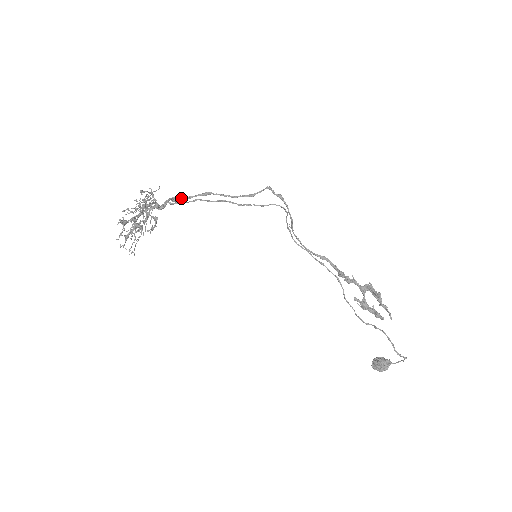
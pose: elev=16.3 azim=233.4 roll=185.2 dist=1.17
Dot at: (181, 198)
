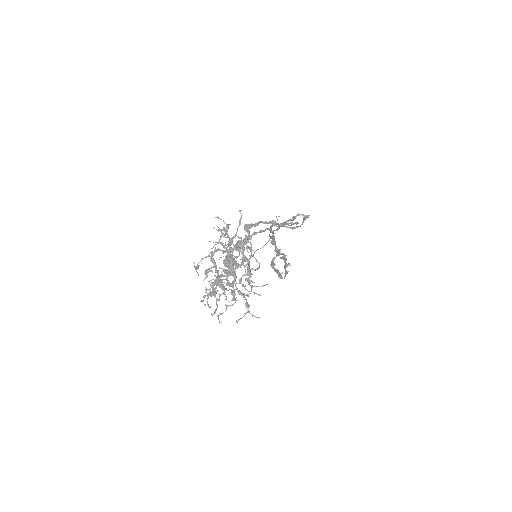
Dot at: (252, 225)
